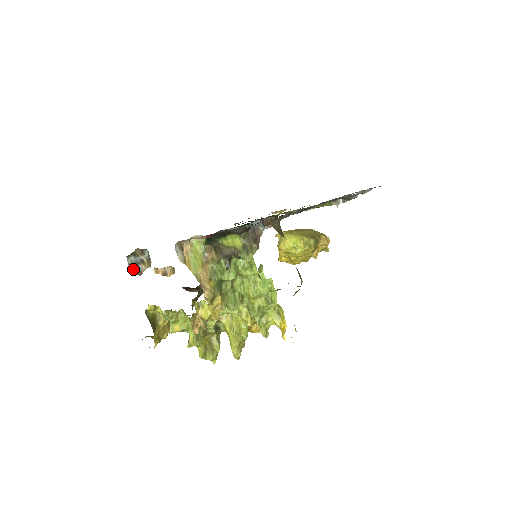
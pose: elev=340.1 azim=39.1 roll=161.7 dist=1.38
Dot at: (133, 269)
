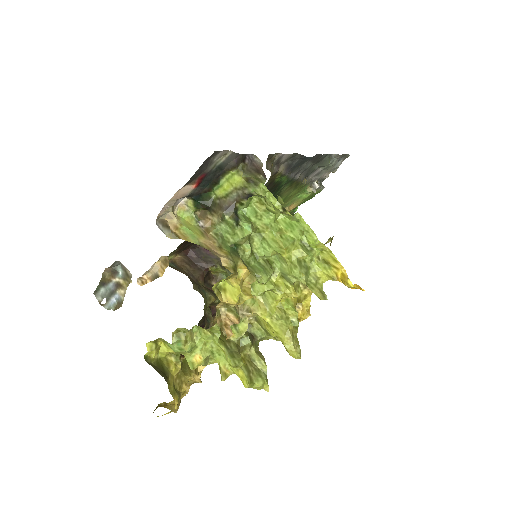
Dot at: (108, 305)
